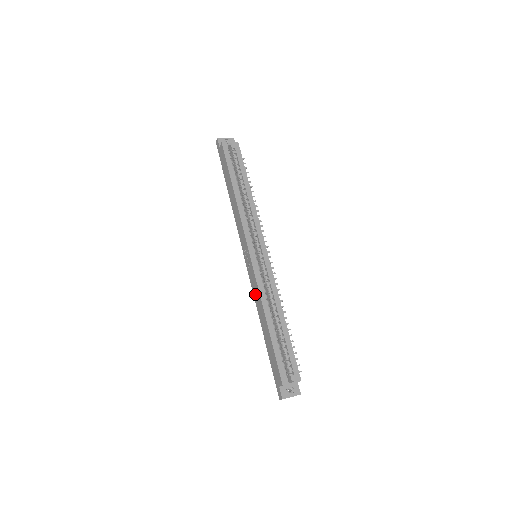
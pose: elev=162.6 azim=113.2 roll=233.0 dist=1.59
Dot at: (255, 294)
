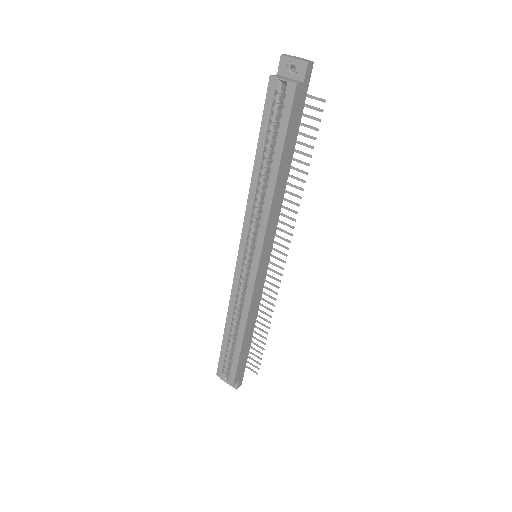
Dot at: occluded
